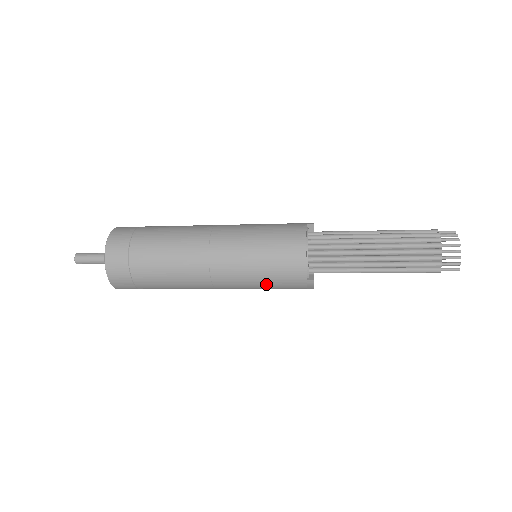
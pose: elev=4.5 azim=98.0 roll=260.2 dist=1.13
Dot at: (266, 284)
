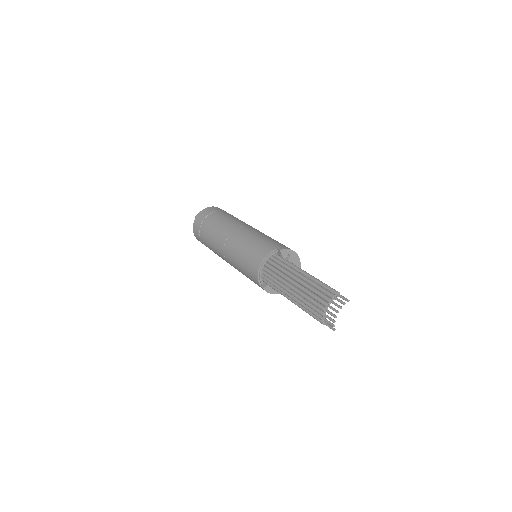
Dot at: (247, 277)
